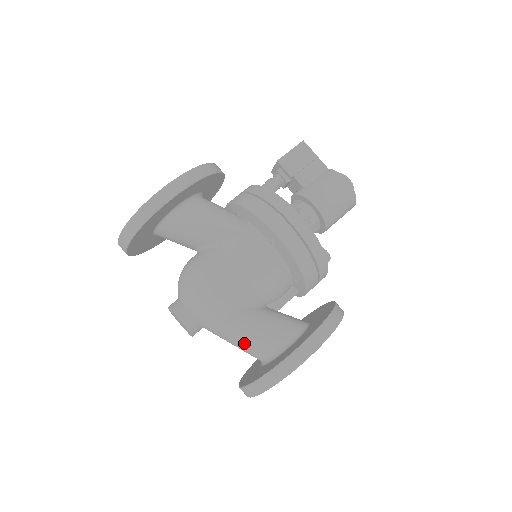
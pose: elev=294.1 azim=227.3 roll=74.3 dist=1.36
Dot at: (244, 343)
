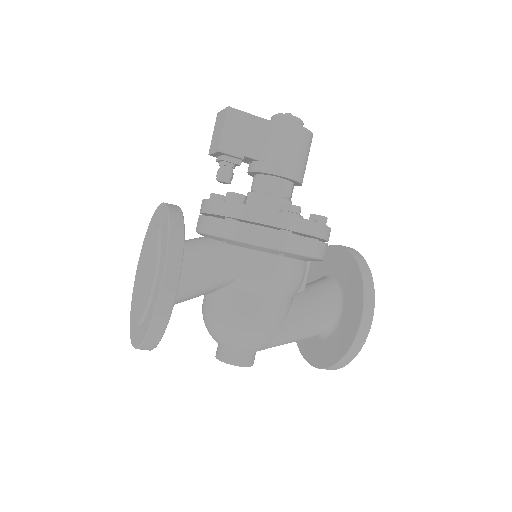
Dot at: occluded
